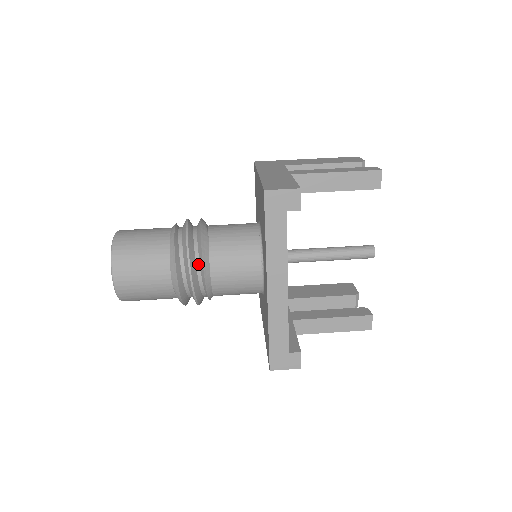
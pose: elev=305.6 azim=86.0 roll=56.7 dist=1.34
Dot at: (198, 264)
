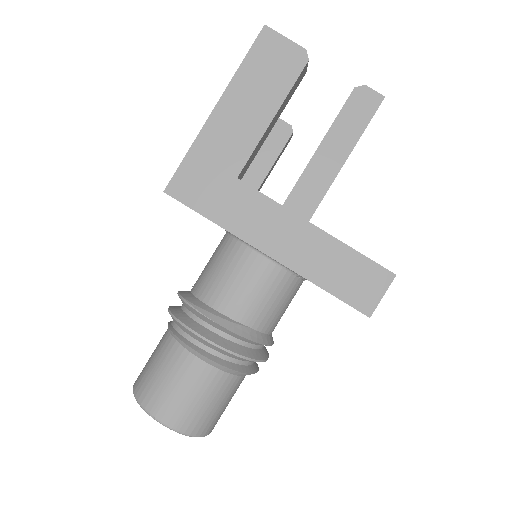
Dot at: (262, 347)
